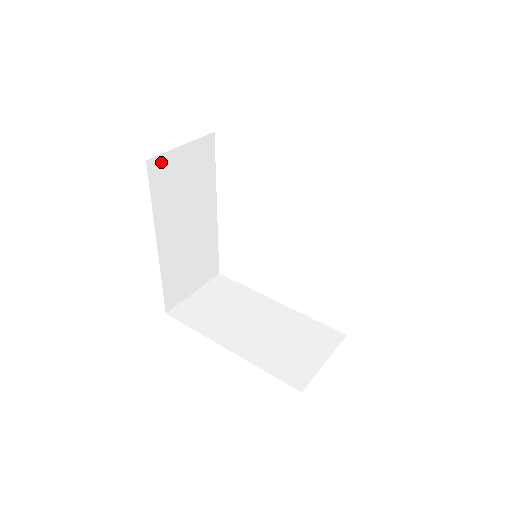
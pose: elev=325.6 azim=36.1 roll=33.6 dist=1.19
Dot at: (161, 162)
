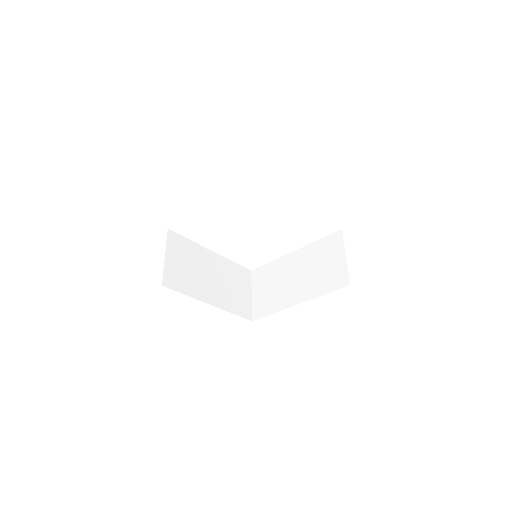
Dot at: occluded
